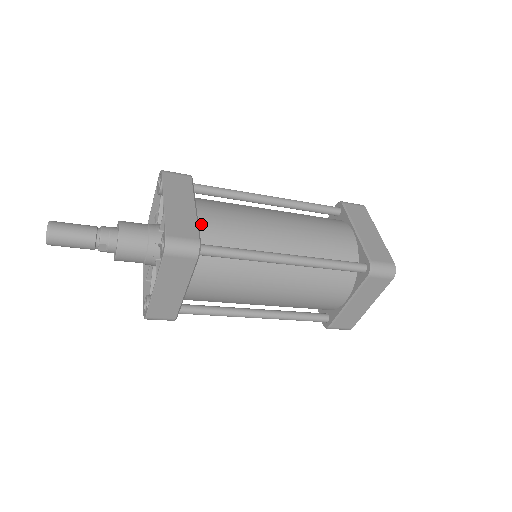
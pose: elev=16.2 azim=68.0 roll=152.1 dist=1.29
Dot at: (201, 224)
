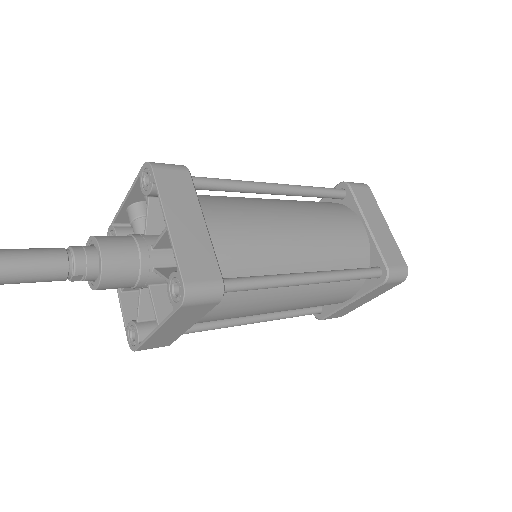
Dot at: (214, 247)
